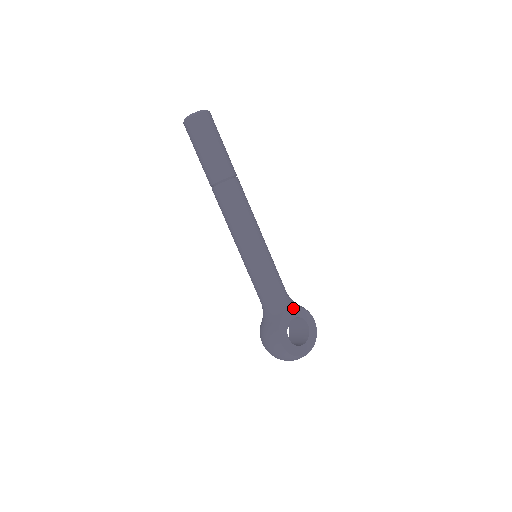
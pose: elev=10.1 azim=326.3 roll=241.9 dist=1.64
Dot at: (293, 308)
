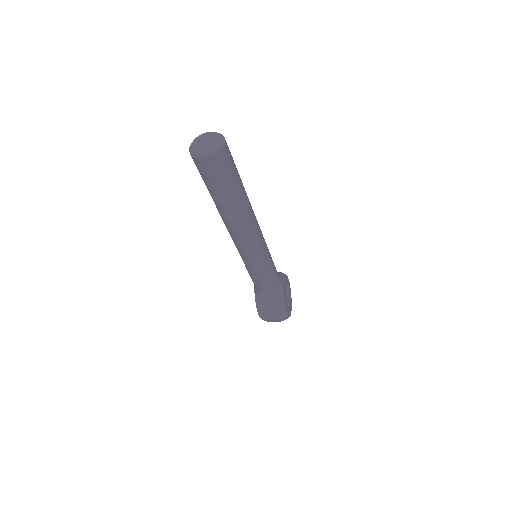
Dot at: (284, 281)
